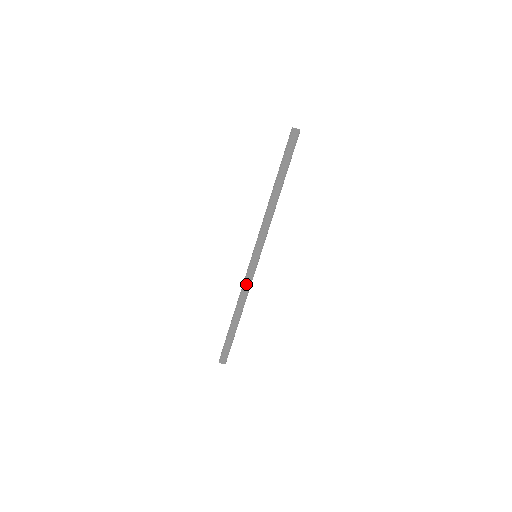
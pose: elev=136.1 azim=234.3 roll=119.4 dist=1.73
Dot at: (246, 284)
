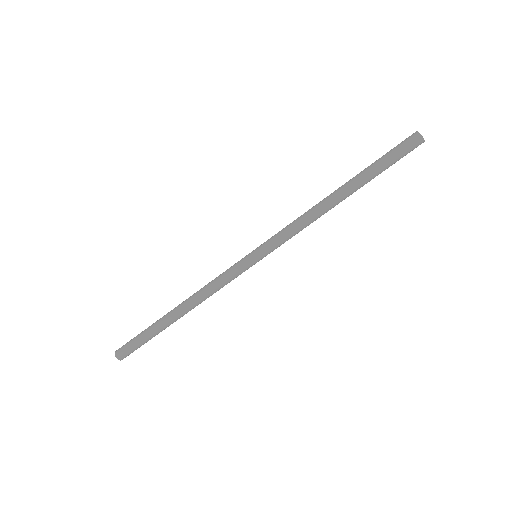
Dot at: (219, 282)
